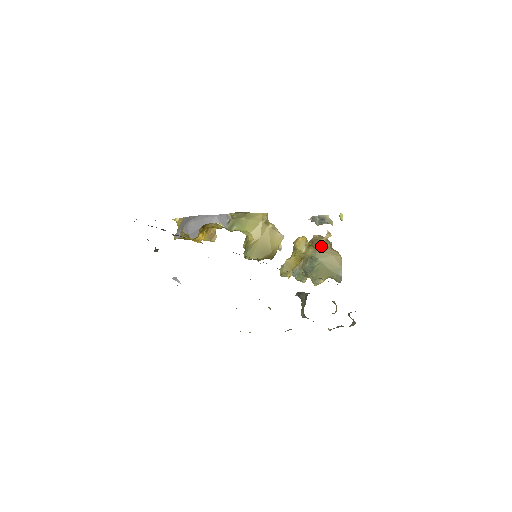
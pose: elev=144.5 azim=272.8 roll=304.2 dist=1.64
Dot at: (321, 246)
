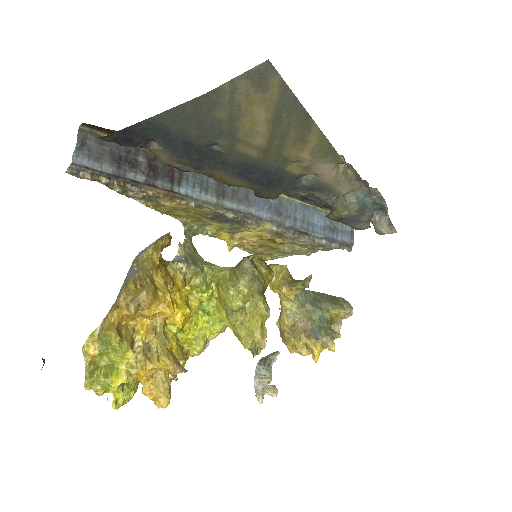
Dot at: occluded
